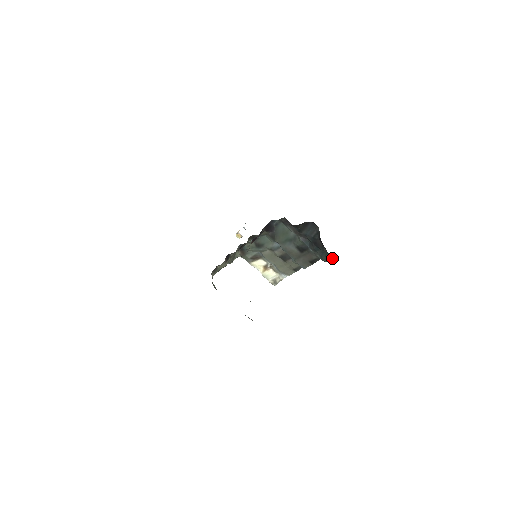
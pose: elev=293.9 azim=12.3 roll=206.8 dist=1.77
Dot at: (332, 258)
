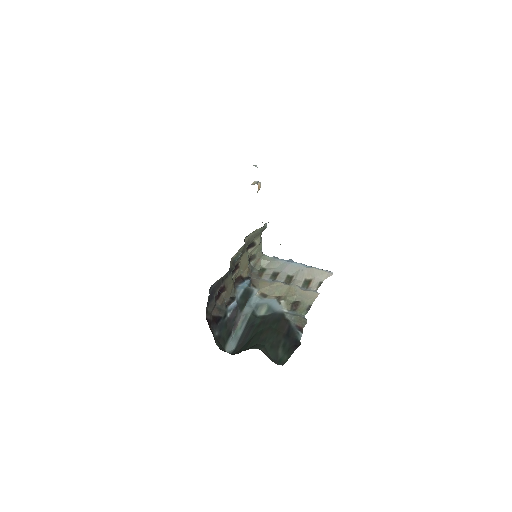
Dot at: occluded
